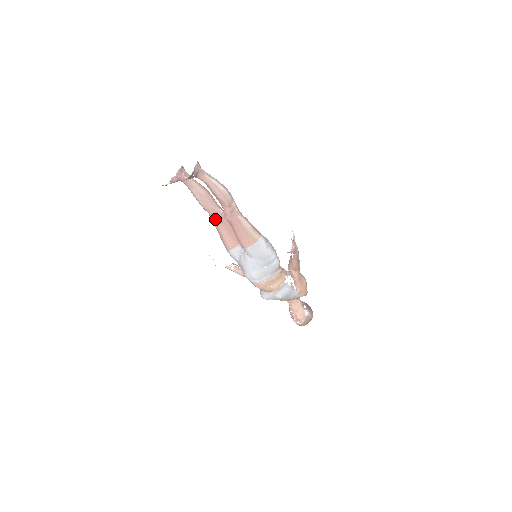
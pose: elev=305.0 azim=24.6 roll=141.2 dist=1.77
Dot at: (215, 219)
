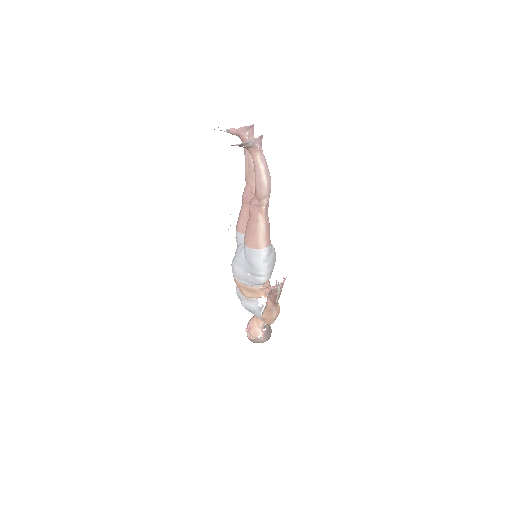
Dot at: (245, 195)
